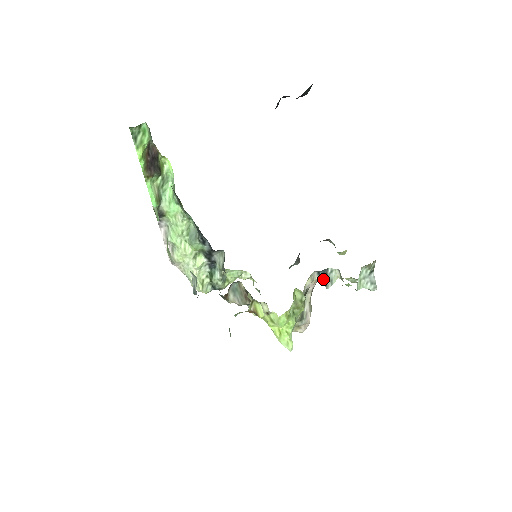
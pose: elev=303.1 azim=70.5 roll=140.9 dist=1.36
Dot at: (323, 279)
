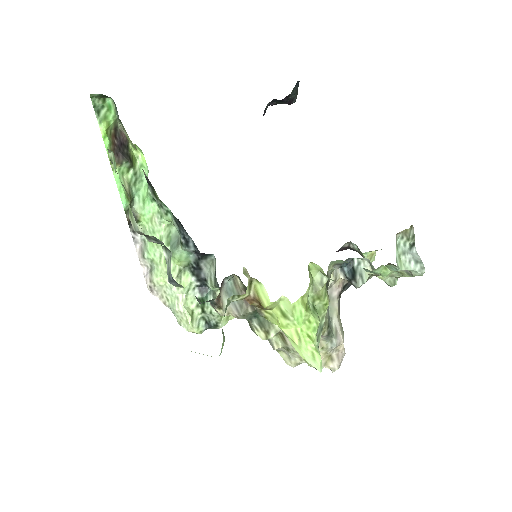
Dot at: (349, 275)
